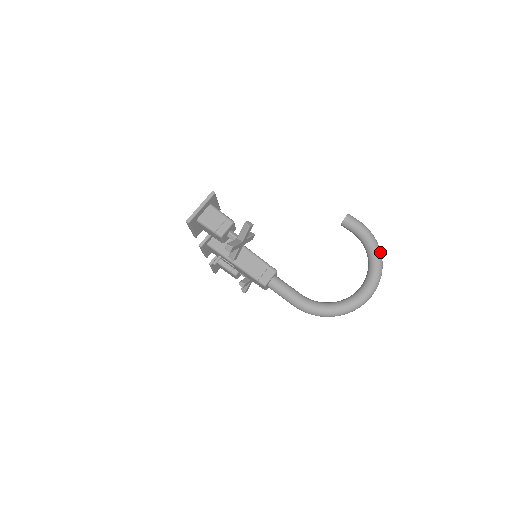
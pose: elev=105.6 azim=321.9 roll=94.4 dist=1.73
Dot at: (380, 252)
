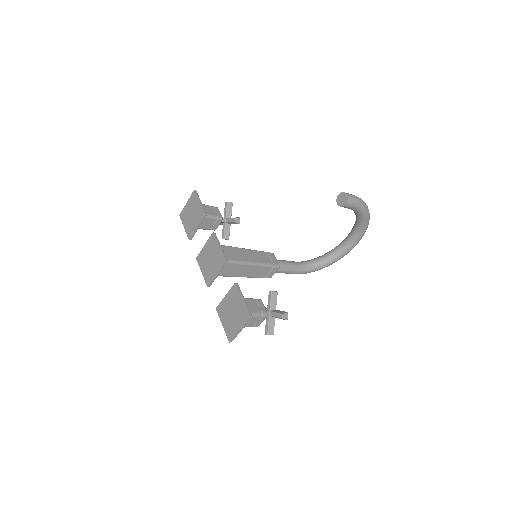
Dot at: (369, 218)
